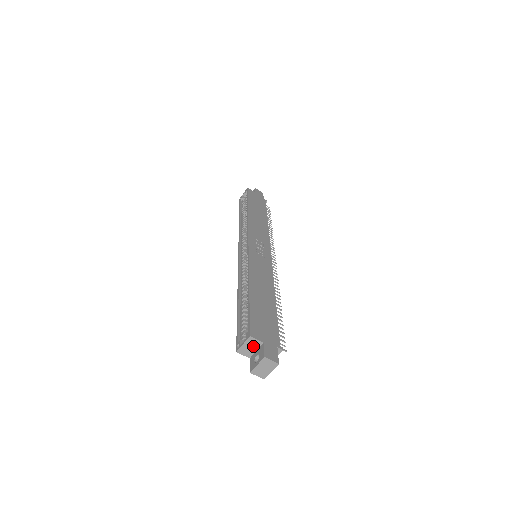
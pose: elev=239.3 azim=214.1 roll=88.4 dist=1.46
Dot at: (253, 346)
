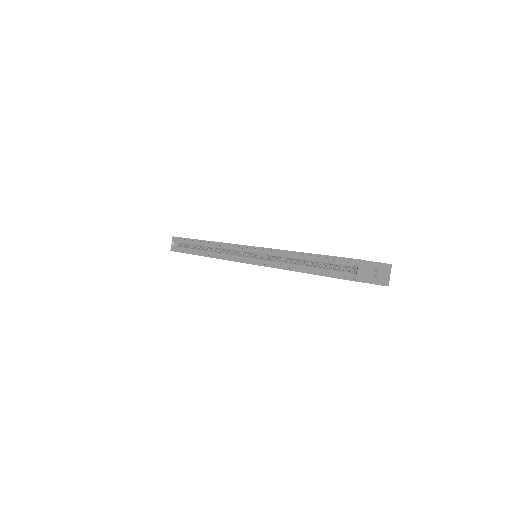
Dot at: (364, 269)
